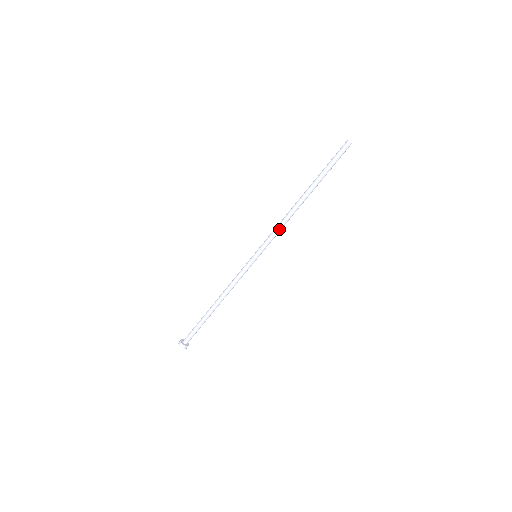
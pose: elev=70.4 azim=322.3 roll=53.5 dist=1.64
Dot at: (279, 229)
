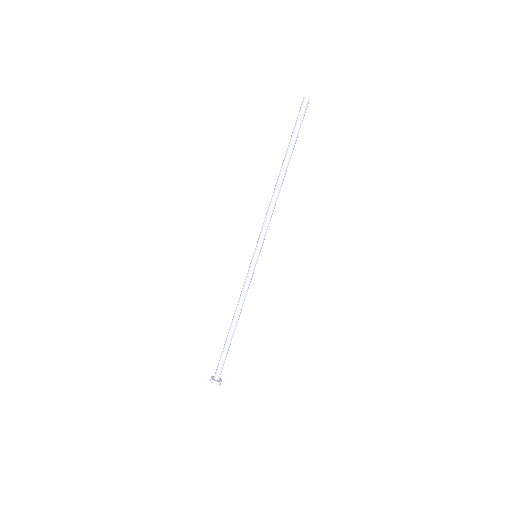
Dot at: occluded
